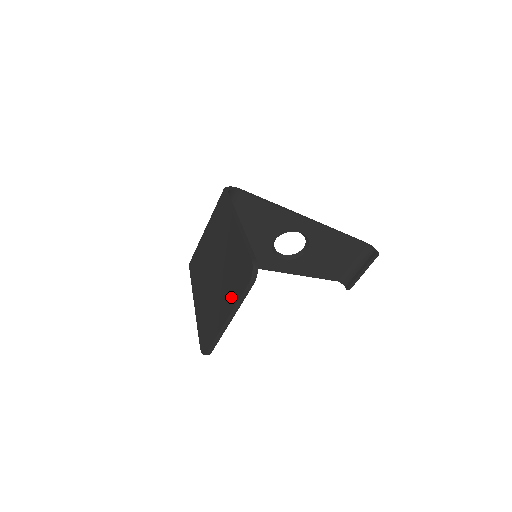
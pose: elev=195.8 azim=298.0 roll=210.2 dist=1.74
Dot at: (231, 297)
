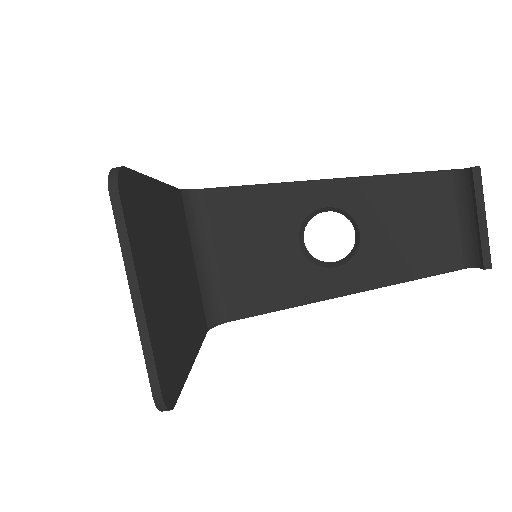
Dot at: occluded
